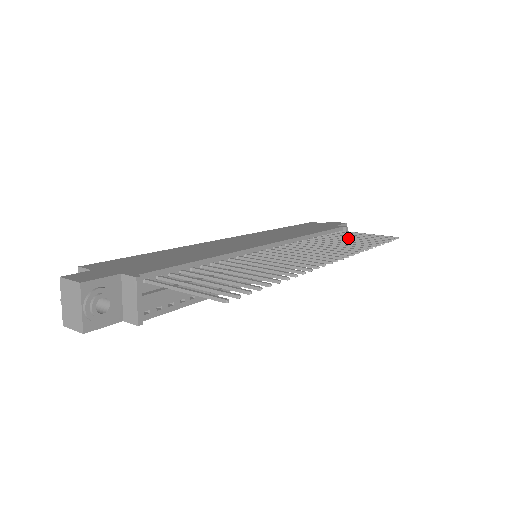
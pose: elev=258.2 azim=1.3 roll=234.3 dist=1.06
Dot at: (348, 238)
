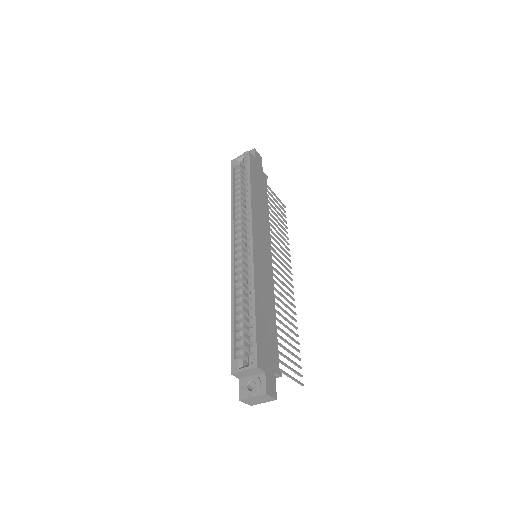
Dot at: (276, 215)
